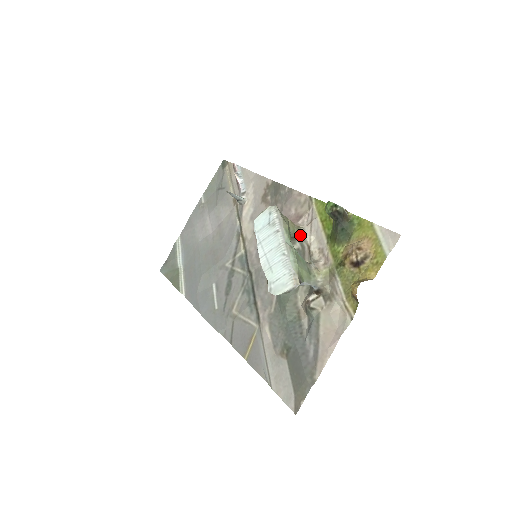
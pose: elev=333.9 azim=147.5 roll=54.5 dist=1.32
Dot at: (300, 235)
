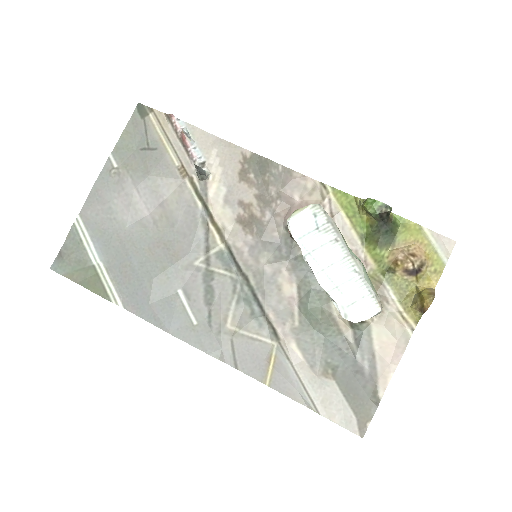
Dot at: occluded
